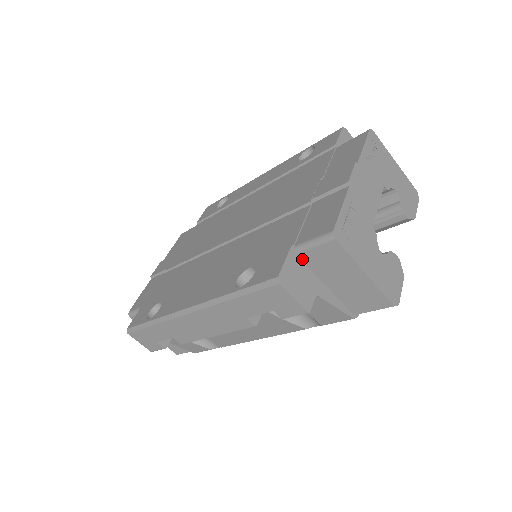
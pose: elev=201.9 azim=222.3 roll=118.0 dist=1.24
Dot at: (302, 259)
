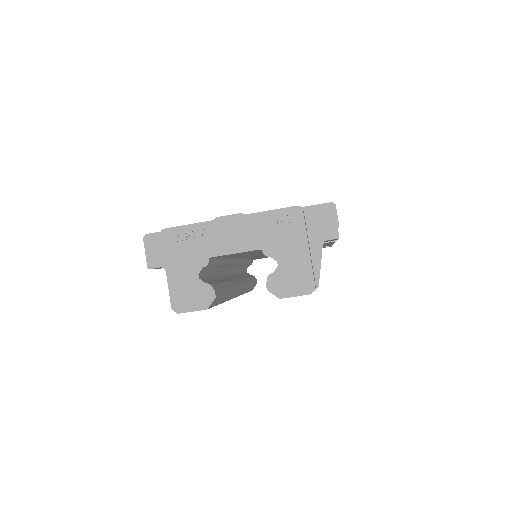
Dot at: occluded
